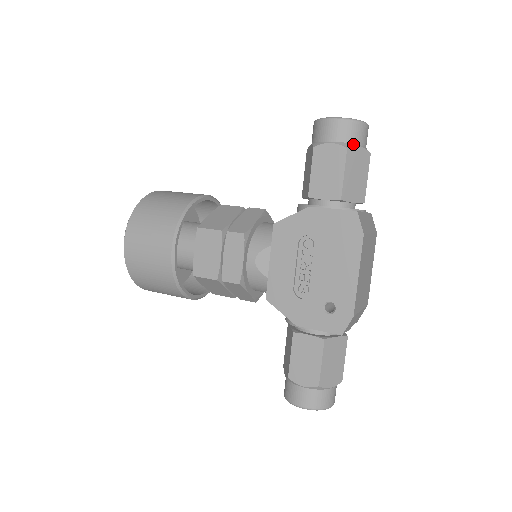
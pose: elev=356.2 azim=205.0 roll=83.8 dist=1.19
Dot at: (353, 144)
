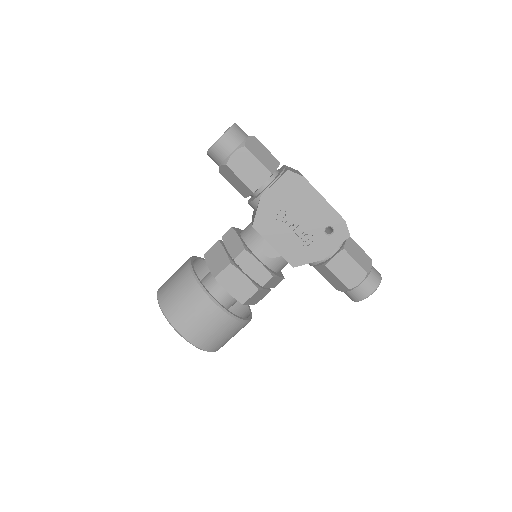
Dot at: (244, 141)
